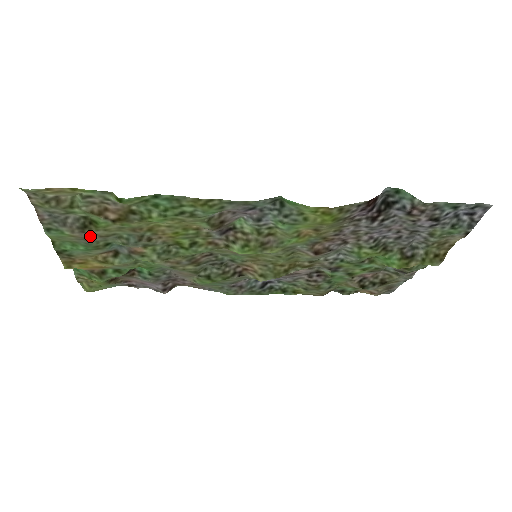
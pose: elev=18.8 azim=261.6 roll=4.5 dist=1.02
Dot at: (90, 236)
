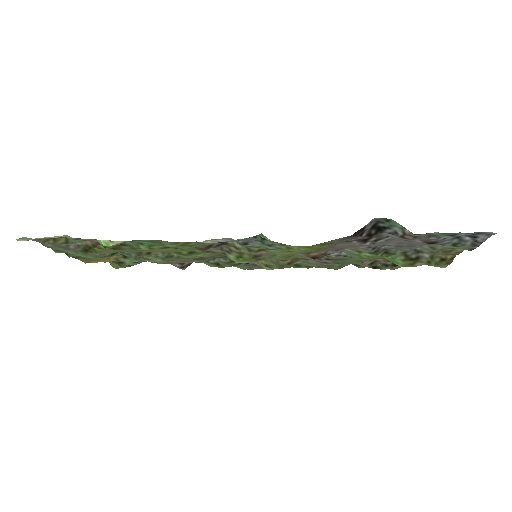
Dot at: (94, 254)
